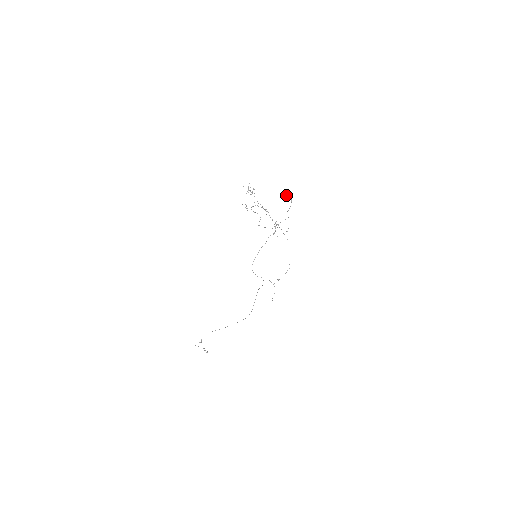
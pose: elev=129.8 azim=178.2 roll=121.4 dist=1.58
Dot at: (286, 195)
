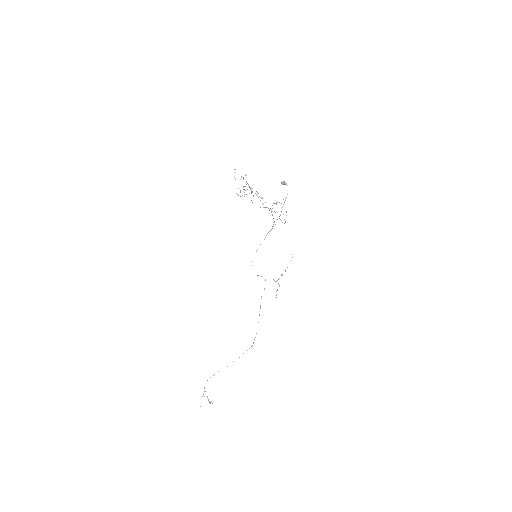
Dot at: (281, 182)
